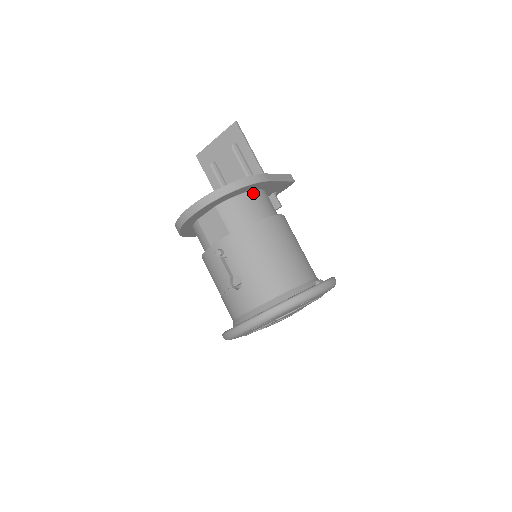
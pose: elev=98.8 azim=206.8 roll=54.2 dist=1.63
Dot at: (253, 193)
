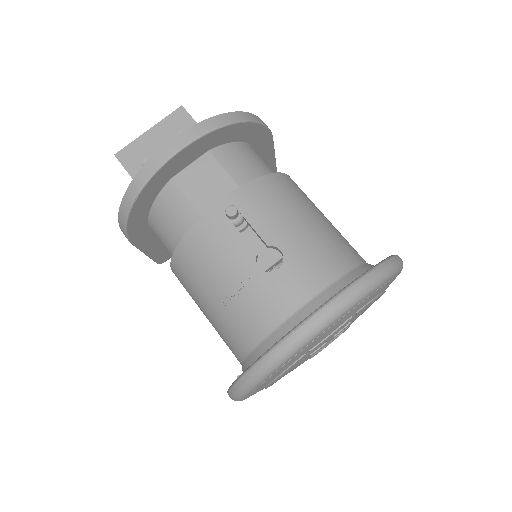
Dot at: (254, 150)
